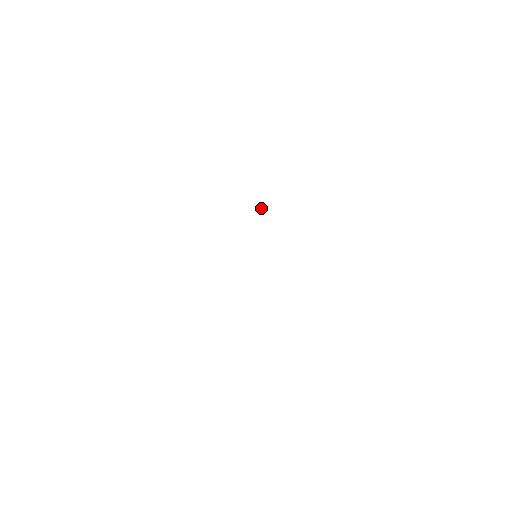
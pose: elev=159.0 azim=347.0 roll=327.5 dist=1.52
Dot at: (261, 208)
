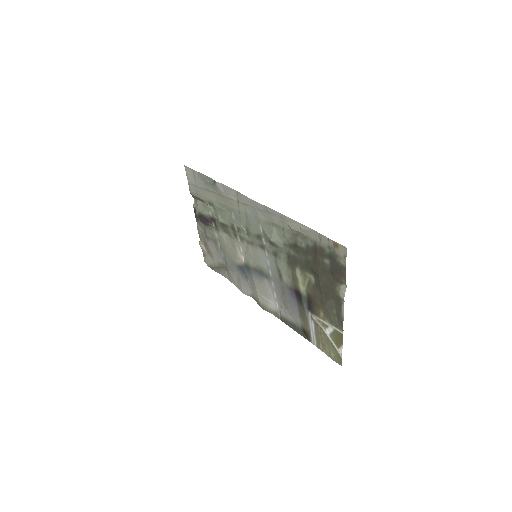
Dot at: (196, 198)
